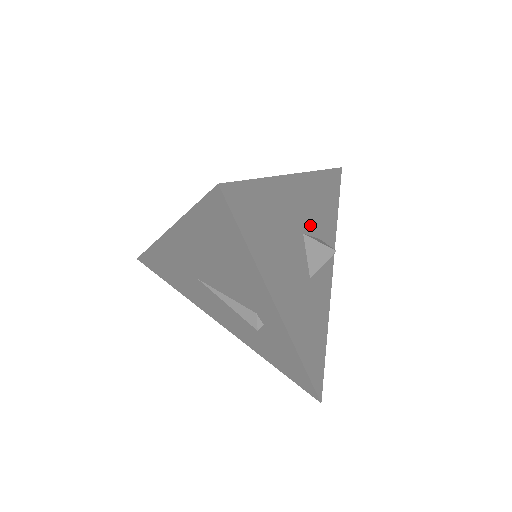
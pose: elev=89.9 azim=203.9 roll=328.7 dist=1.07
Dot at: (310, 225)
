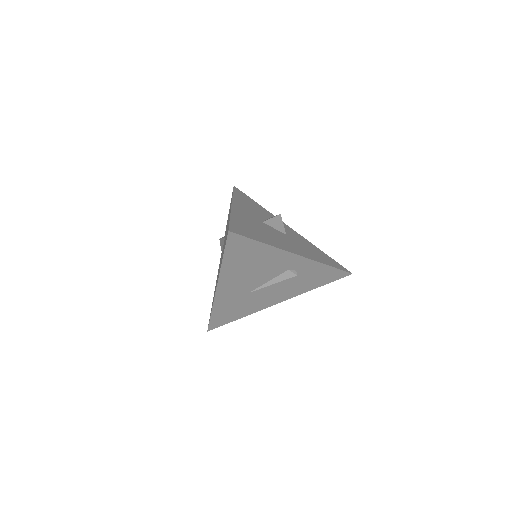
Dot at: (259, 217)
